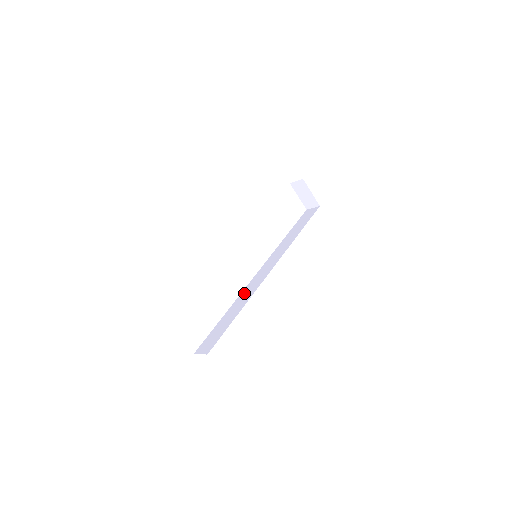
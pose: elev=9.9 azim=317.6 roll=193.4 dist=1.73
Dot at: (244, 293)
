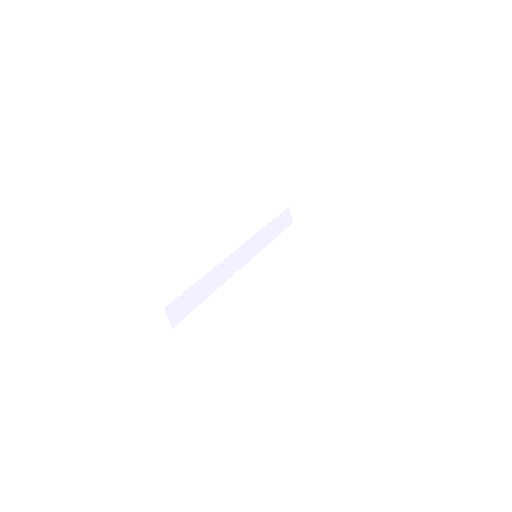
Dot at: occluded
